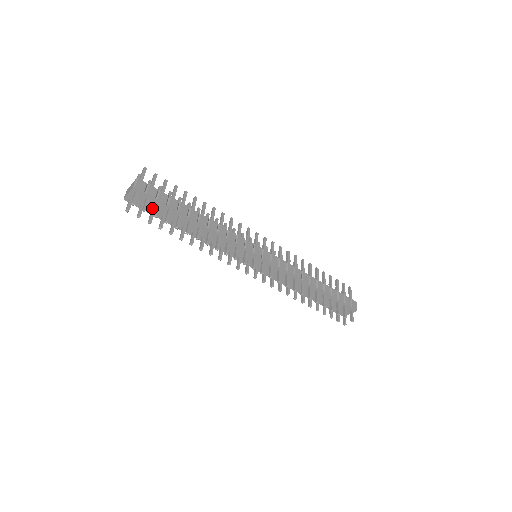
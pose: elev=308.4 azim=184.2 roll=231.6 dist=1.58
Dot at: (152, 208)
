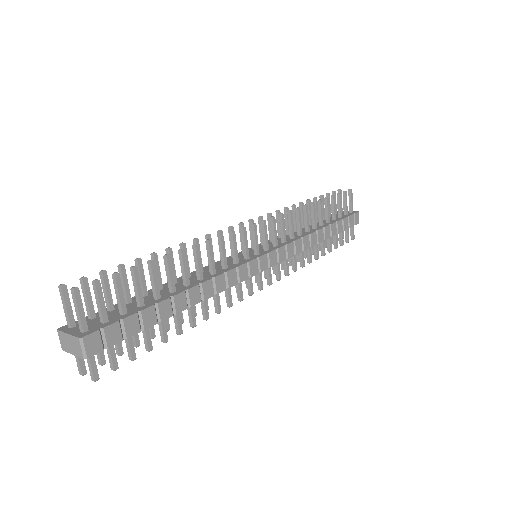
Dot at: occluded
